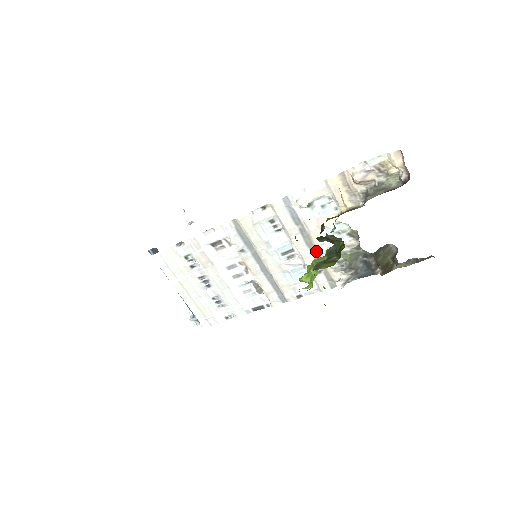
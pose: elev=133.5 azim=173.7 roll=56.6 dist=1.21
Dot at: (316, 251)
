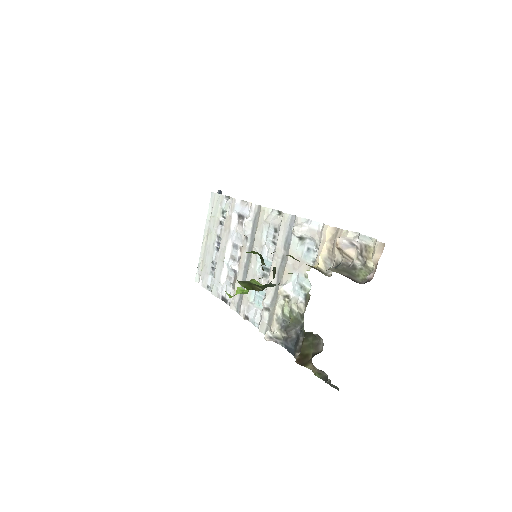
Dot at: occluded
